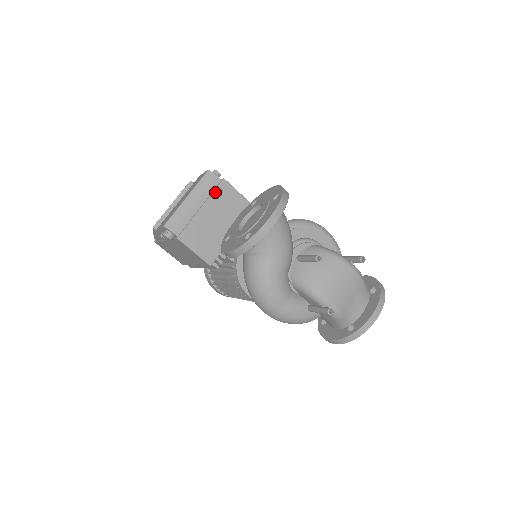
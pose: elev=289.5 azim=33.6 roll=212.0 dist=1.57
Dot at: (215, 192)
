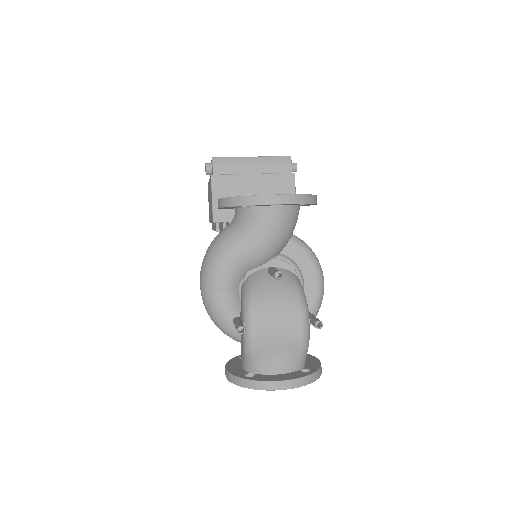
Dot at: (277, 175)
